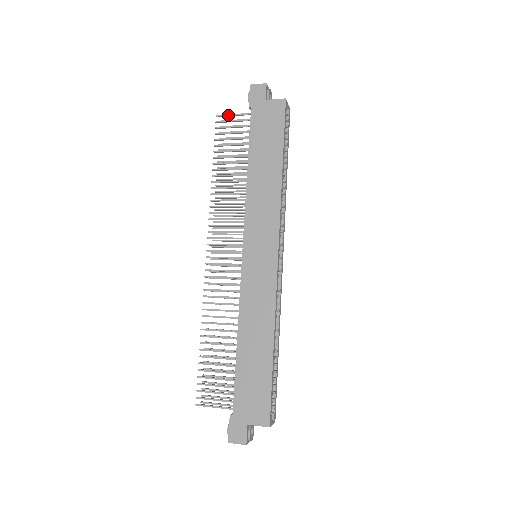
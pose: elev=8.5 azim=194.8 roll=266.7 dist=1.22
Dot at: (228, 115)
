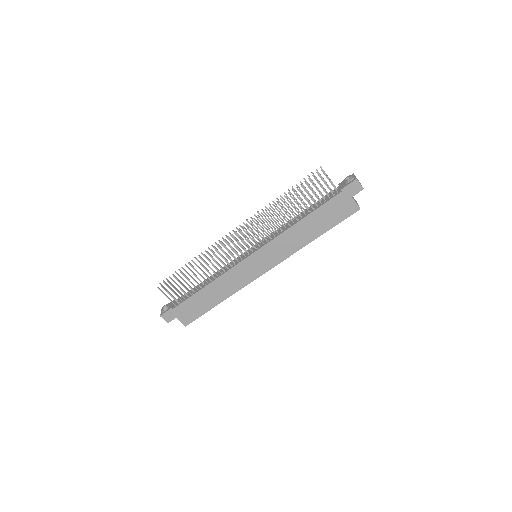
Dot at: (327, 177)
